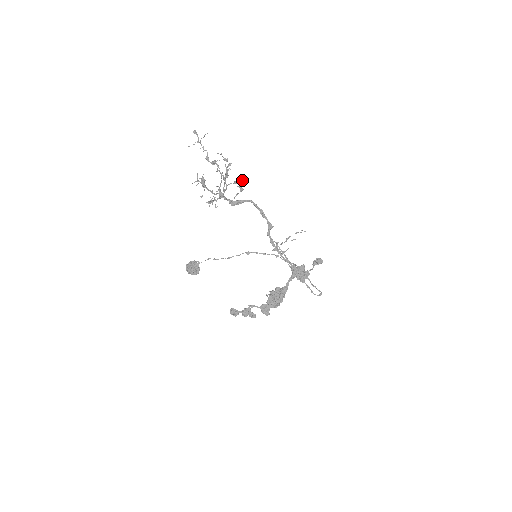
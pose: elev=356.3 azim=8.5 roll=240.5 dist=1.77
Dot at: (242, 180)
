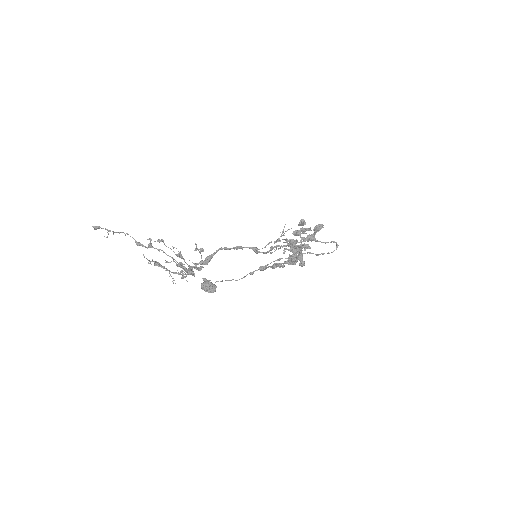
Dot at: (196, 247)
